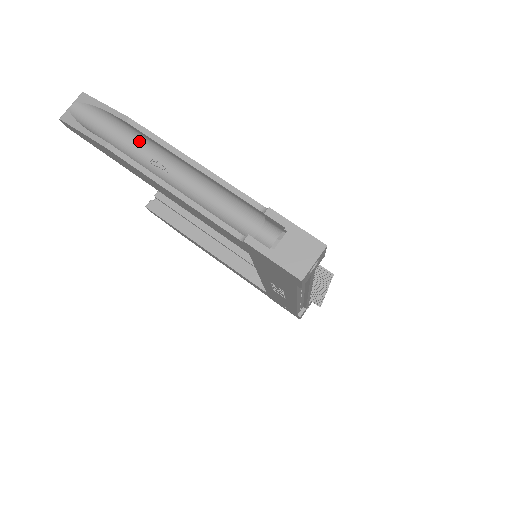
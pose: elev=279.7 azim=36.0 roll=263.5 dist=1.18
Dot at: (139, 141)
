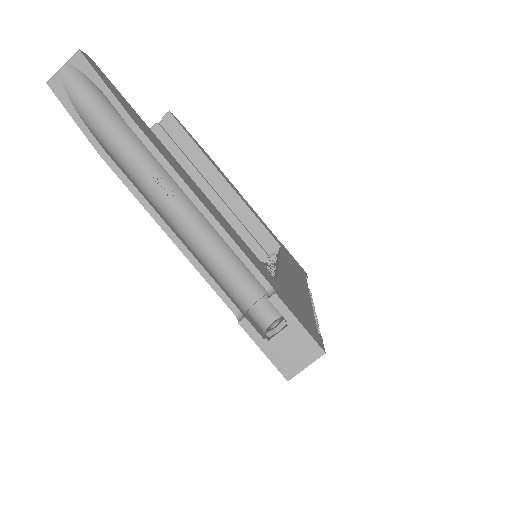
Dot at: (143, 147)
